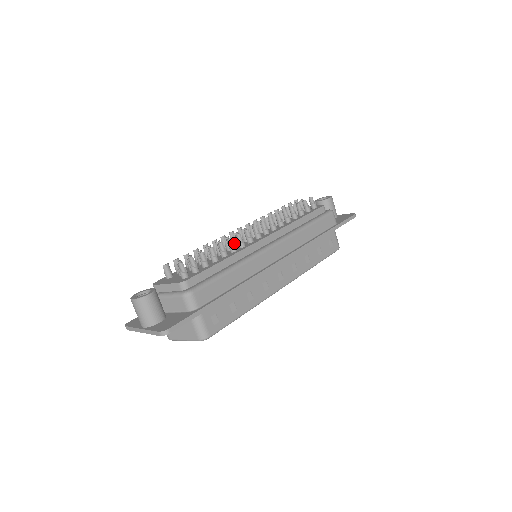
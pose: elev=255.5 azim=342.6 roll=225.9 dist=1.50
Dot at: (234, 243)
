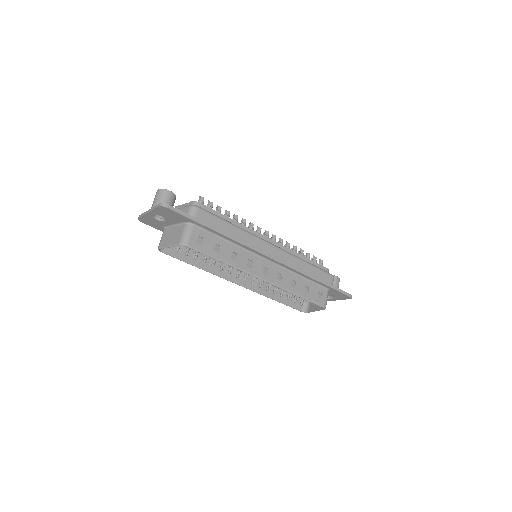
Dot at: occluded
